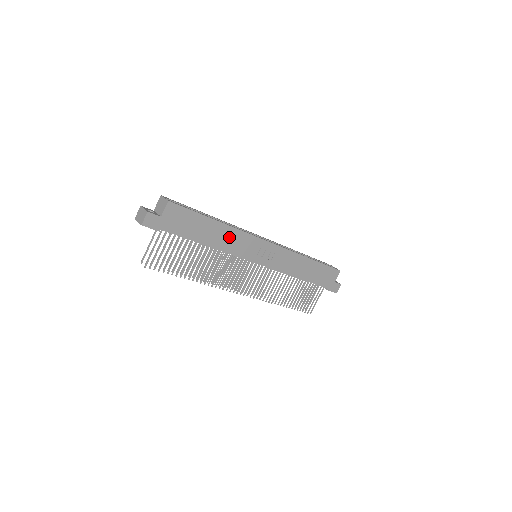
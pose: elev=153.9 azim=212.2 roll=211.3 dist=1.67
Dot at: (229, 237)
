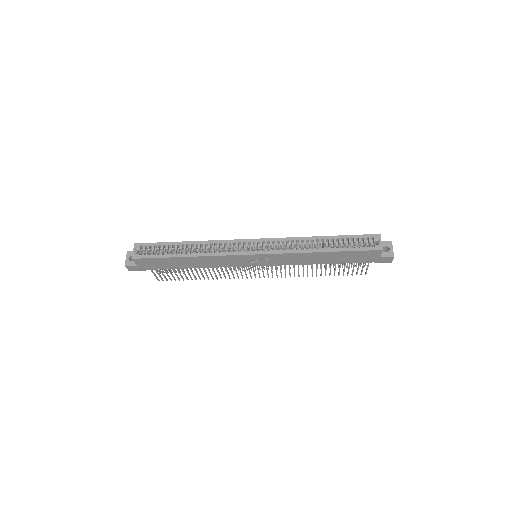
Dot at: (207, 261)
